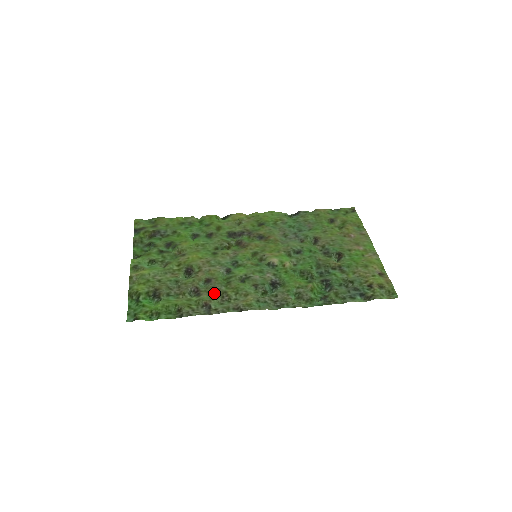
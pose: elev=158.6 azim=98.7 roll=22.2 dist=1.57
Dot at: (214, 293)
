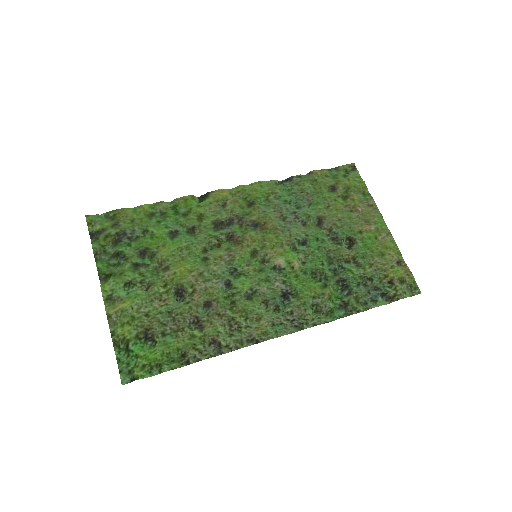
Dot at: (219, 321)
